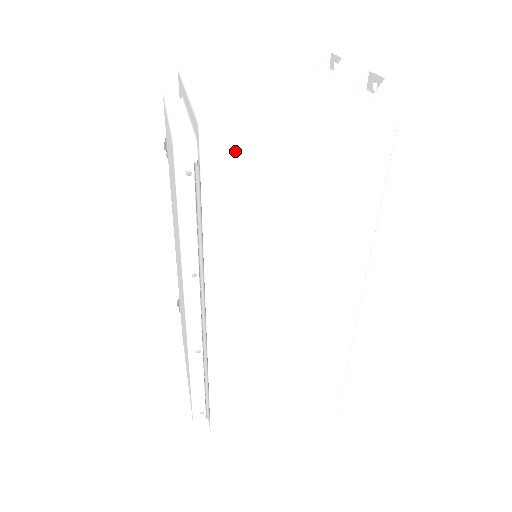
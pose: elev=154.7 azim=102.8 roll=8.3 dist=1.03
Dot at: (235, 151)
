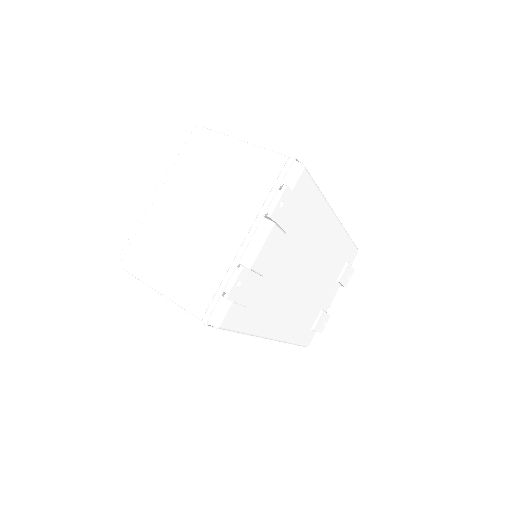
Dot at: occluded
